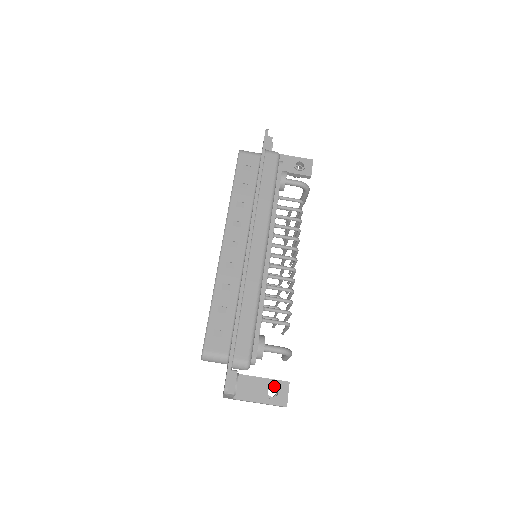
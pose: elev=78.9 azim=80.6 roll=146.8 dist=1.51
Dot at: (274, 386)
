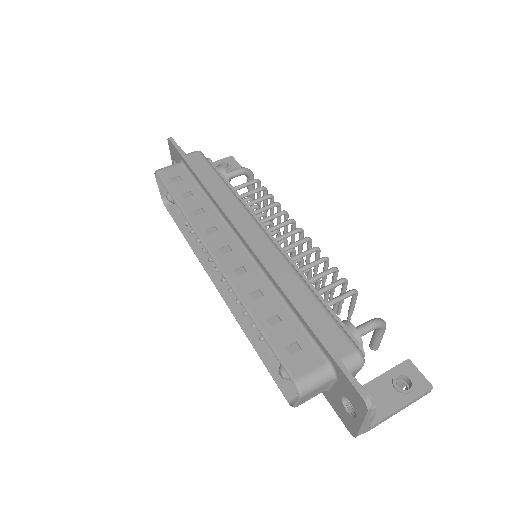
Dot at: (398, 375)
